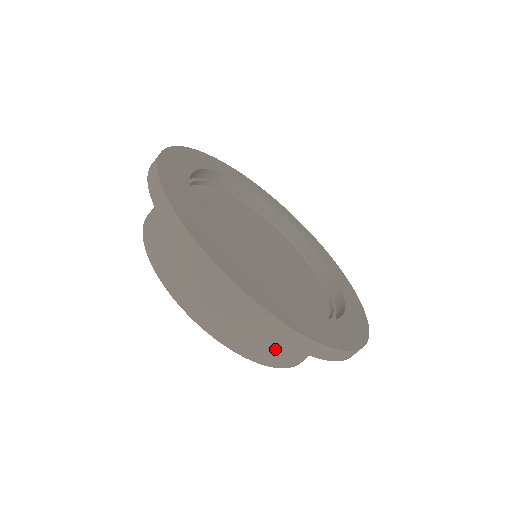
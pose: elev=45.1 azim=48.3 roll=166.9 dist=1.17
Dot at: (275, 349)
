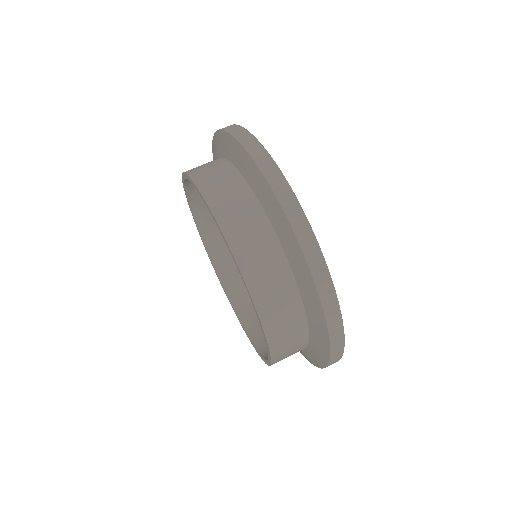
Dot at: (291, 352)
